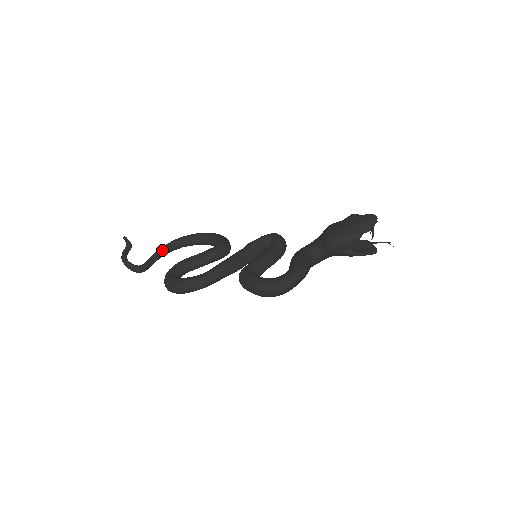
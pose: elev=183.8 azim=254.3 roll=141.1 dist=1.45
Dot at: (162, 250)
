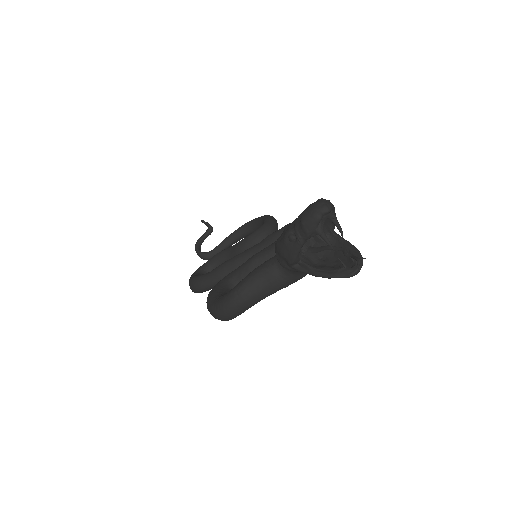
Dot at: (231, 235)
